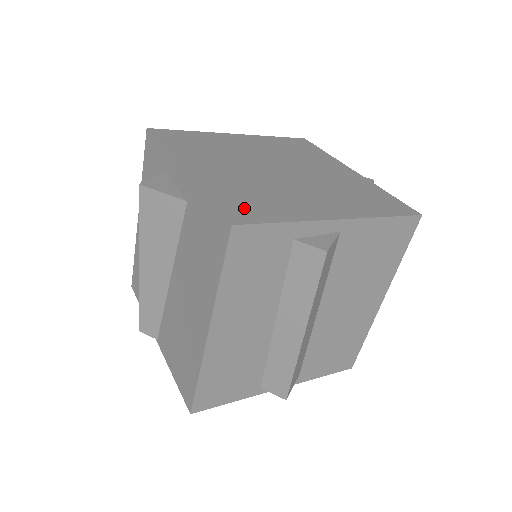
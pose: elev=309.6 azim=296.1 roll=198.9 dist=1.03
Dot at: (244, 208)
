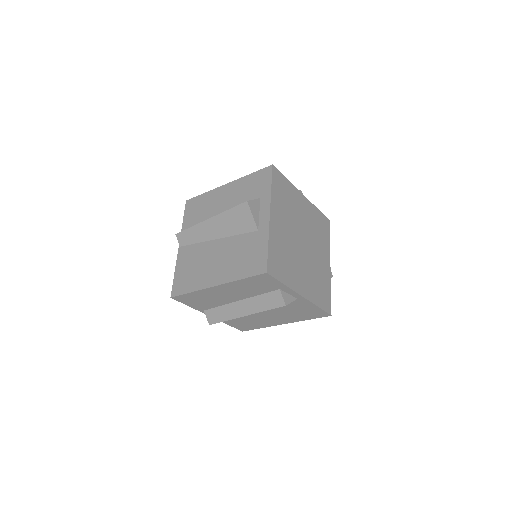
Dot at: (276, 264)
